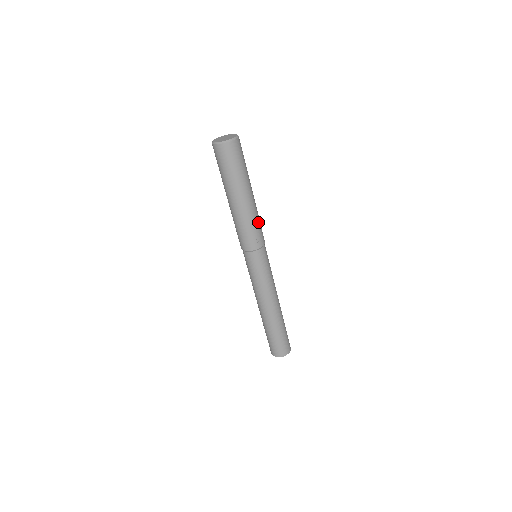
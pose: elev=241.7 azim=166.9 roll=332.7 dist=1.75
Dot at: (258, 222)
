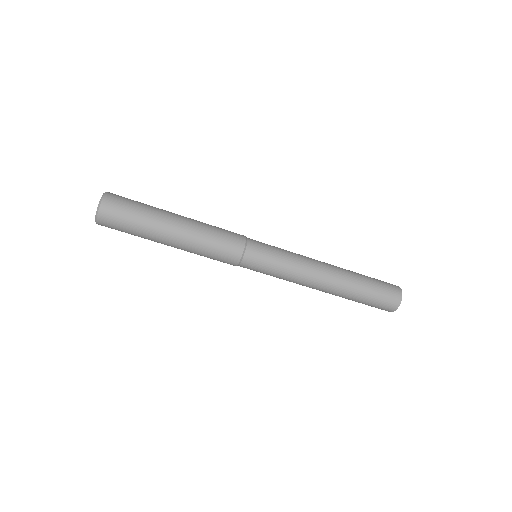
Dot at: (213, 234)
